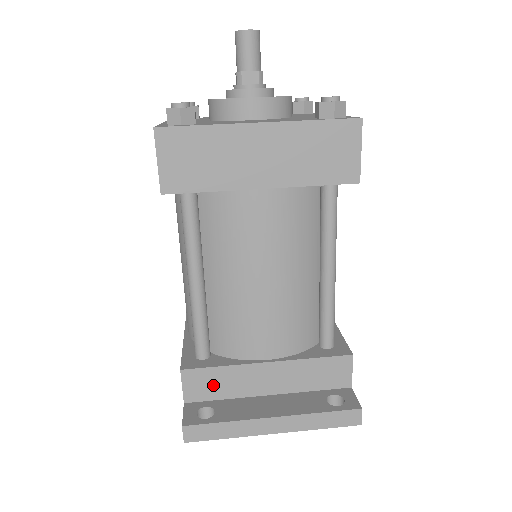
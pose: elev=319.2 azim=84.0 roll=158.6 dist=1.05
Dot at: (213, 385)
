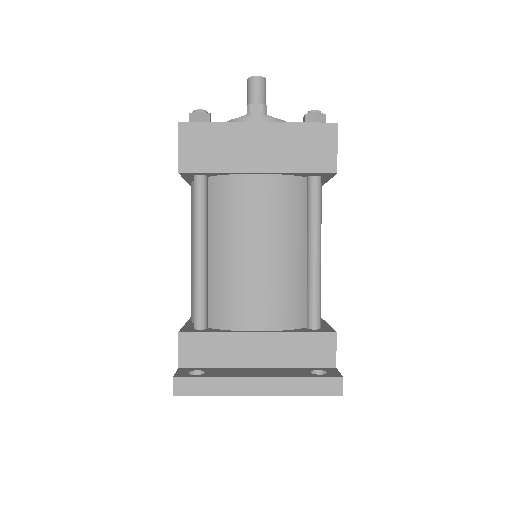
Dot at: (206, 351)
